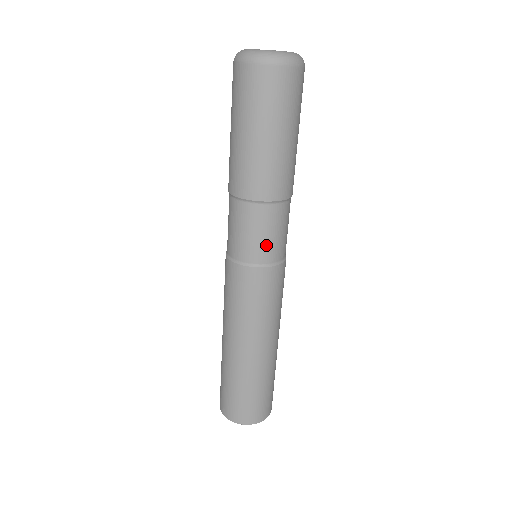
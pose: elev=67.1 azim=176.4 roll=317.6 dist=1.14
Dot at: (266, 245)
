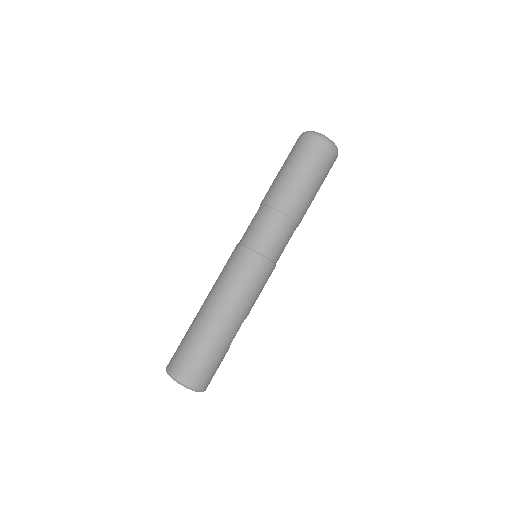
Dot at: (262, 237)
